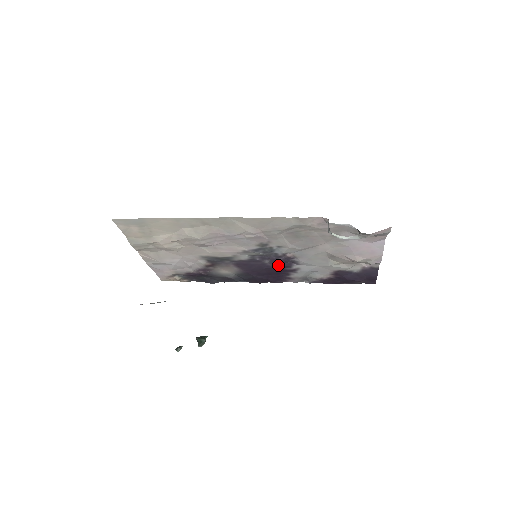
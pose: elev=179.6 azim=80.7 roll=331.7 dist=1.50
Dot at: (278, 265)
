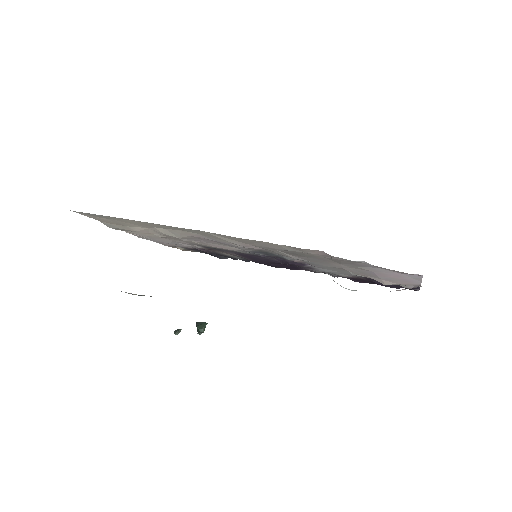
Dot at: (288, 263)
